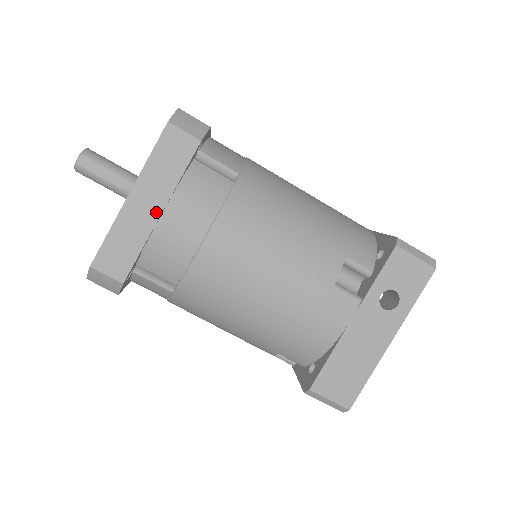
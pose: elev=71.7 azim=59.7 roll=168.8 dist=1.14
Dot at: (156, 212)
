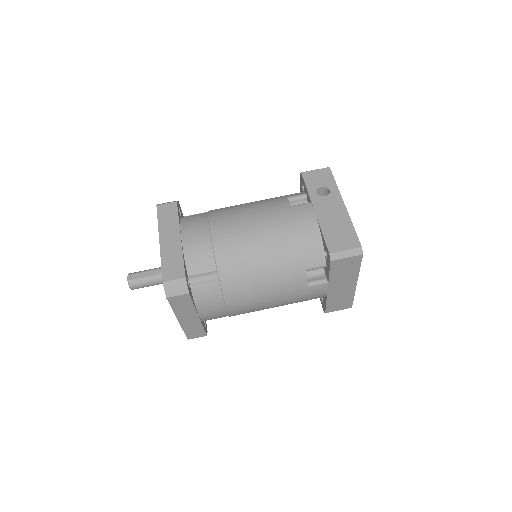
Dot at: (178, 238)
